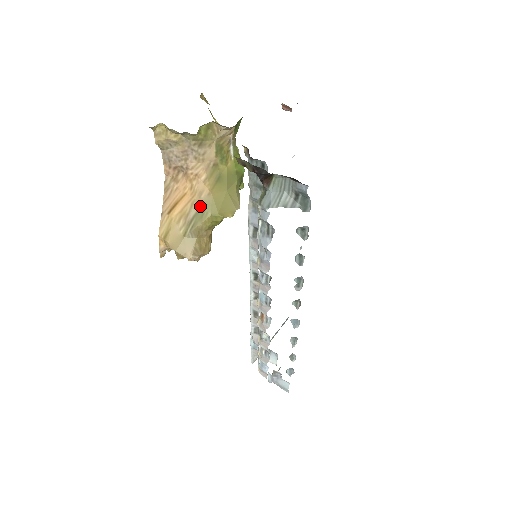
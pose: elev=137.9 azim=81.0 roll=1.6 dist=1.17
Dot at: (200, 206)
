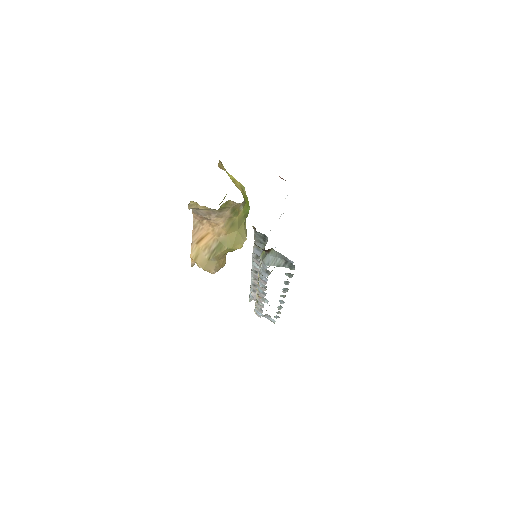
Dot at: (219, 242)
